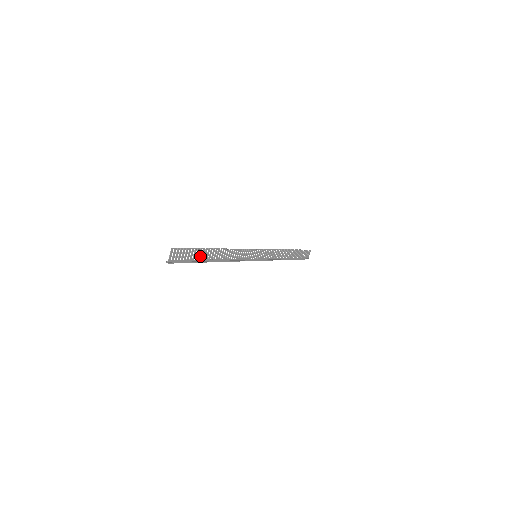
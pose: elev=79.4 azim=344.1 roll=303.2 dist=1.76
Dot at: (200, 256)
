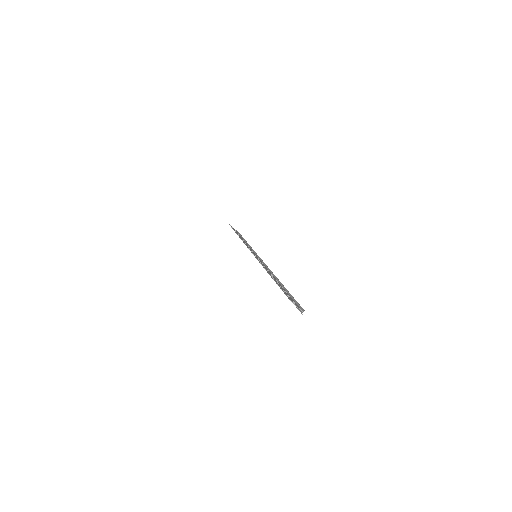
Dot at: (282, 288)
